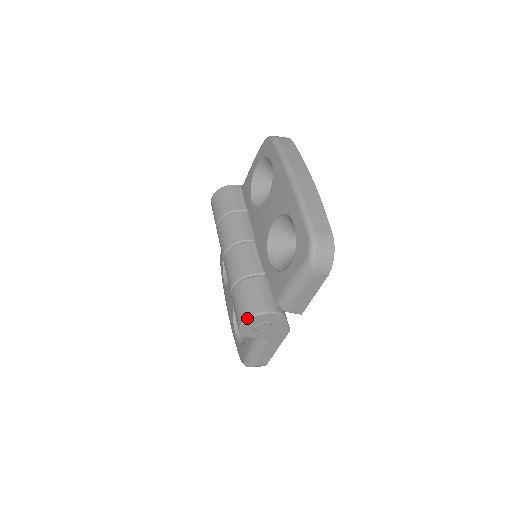
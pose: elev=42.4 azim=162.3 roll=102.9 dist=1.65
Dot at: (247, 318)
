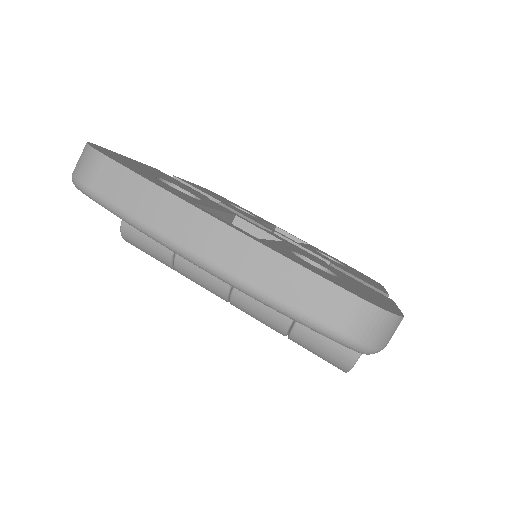
Dot at: occluded
